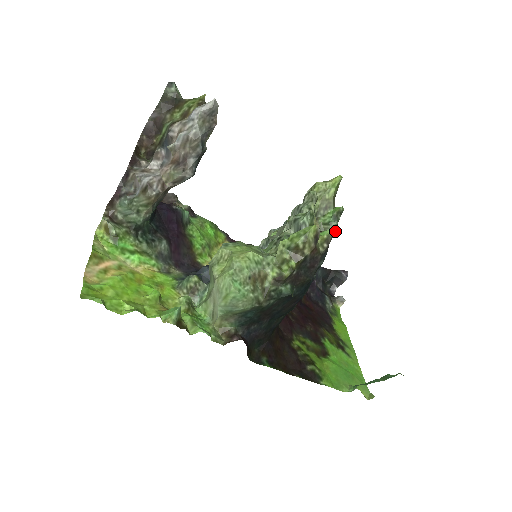
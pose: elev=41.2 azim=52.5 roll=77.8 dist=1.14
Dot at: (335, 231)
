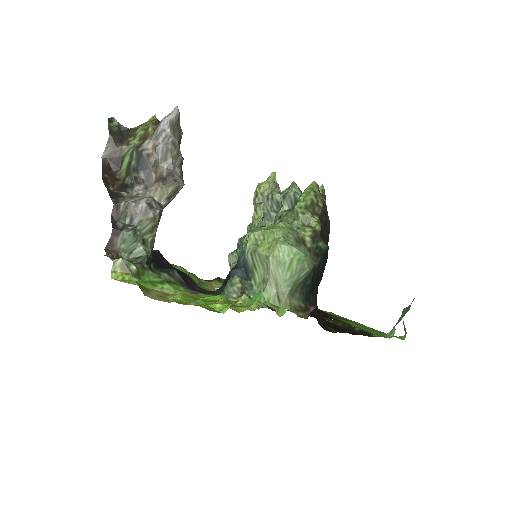
Dot at: occluded
